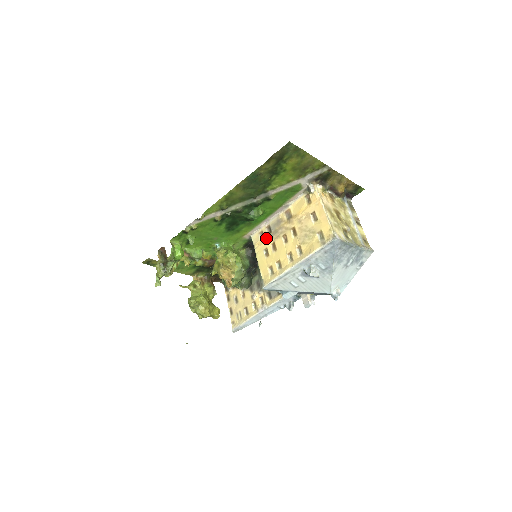
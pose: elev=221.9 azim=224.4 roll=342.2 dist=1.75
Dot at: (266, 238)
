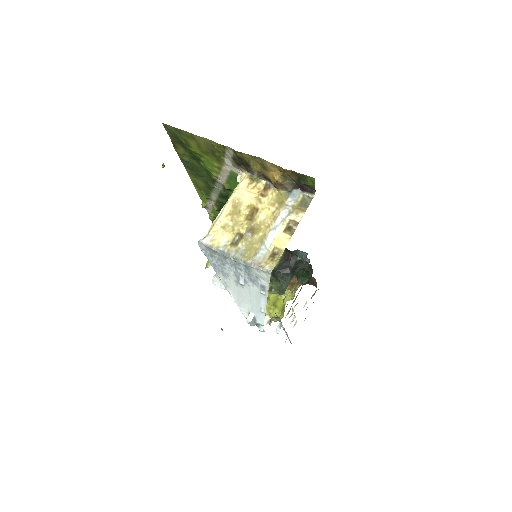
Dot at: occluded
